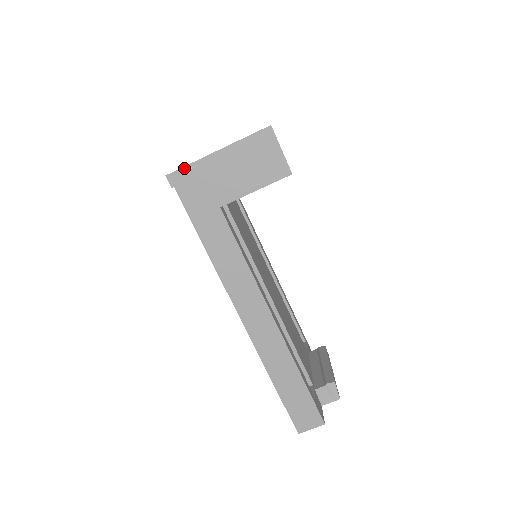
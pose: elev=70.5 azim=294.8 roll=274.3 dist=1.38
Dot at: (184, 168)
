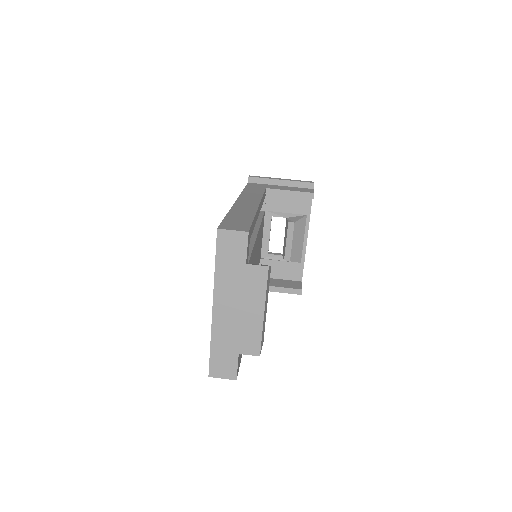
Dot at: occluded
